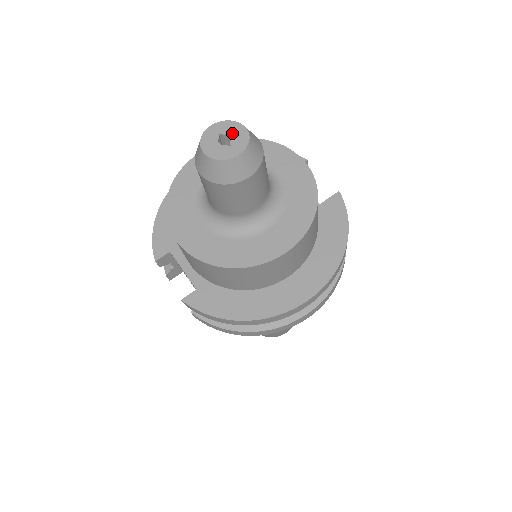
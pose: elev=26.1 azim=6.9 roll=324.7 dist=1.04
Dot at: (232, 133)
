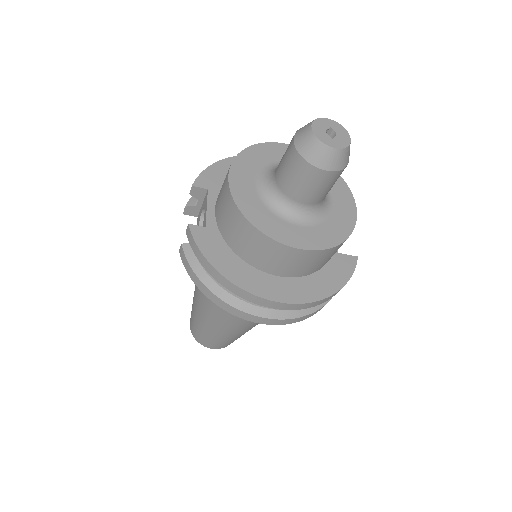
Dot at: (339, 134)
